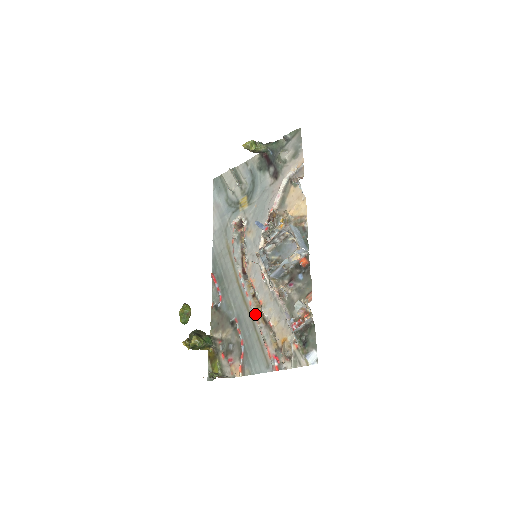
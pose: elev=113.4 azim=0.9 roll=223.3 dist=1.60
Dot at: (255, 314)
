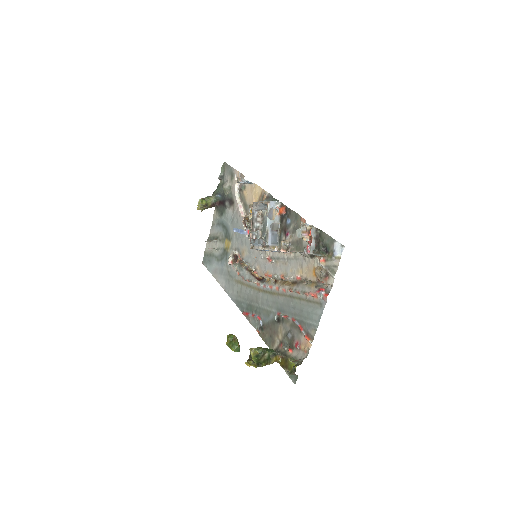
Dot at: (285, 289)
